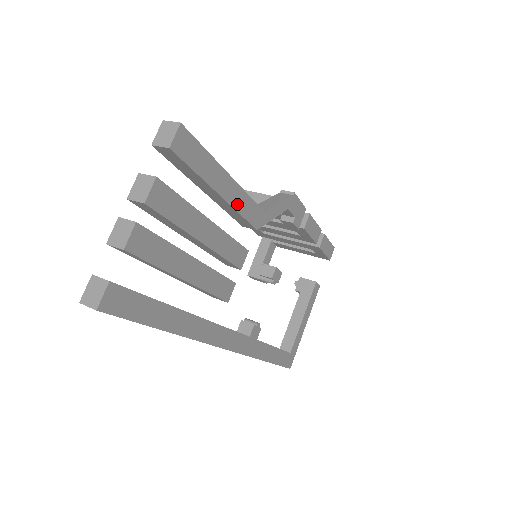
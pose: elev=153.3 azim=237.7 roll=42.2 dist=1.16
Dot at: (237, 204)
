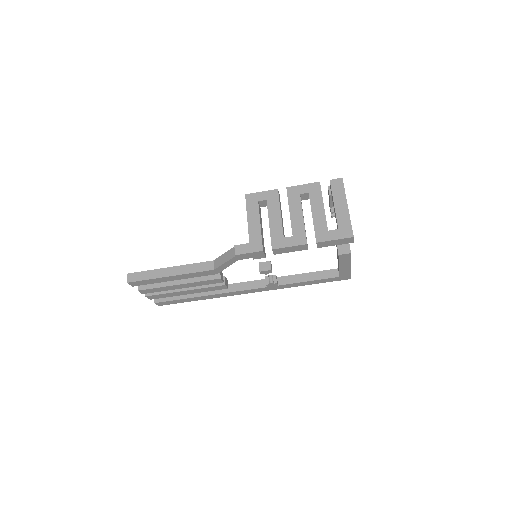
Dot at: (188, 277)
